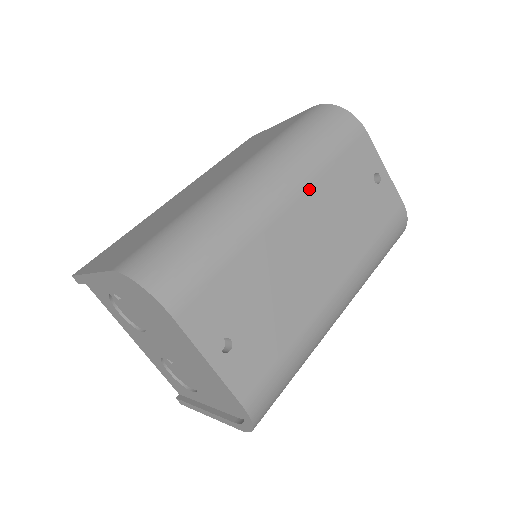
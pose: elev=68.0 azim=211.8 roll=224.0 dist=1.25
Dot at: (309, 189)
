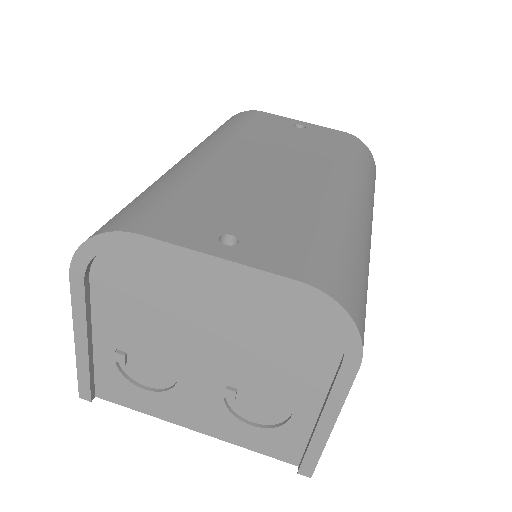
Dot at: (234, 142)
